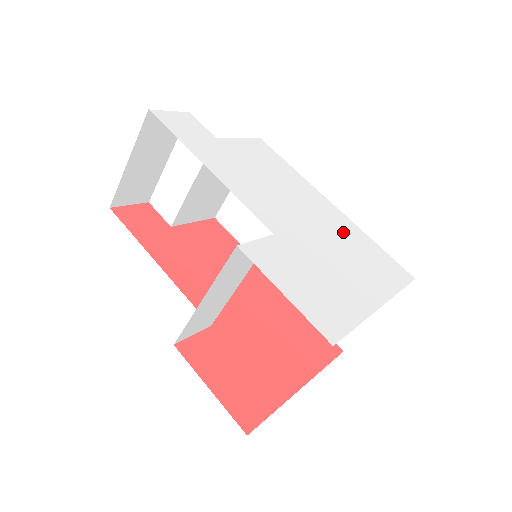
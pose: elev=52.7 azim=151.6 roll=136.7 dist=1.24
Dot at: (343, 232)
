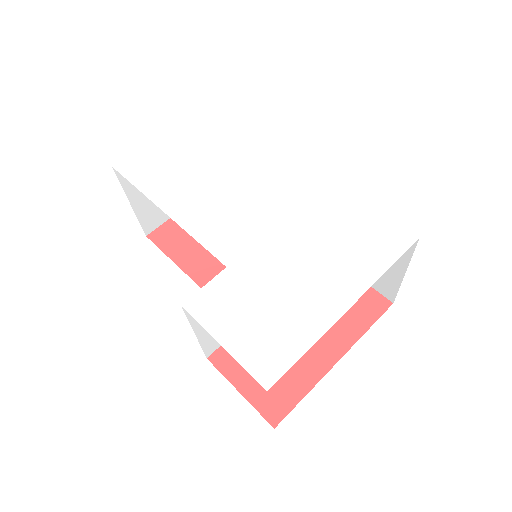
Dot at: (322, 214)
